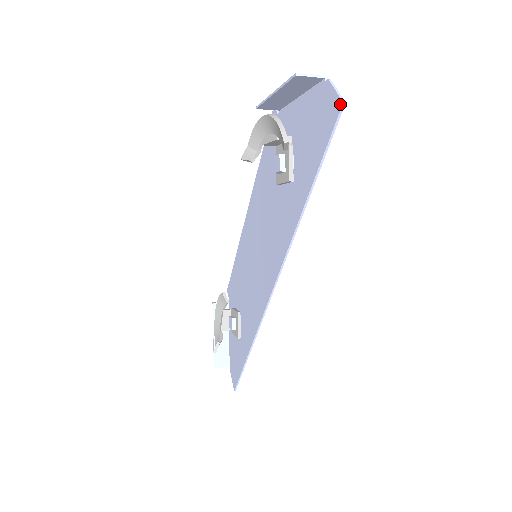
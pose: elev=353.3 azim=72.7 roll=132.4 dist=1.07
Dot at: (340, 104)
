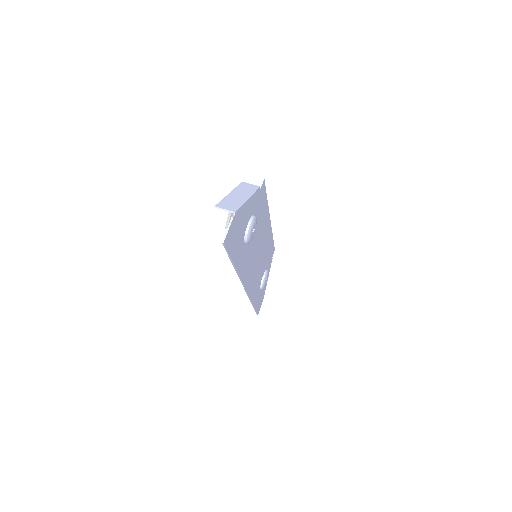
Dot at: (223, 241)
